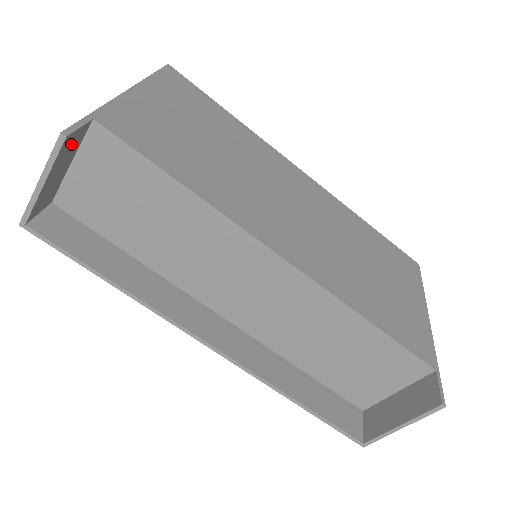
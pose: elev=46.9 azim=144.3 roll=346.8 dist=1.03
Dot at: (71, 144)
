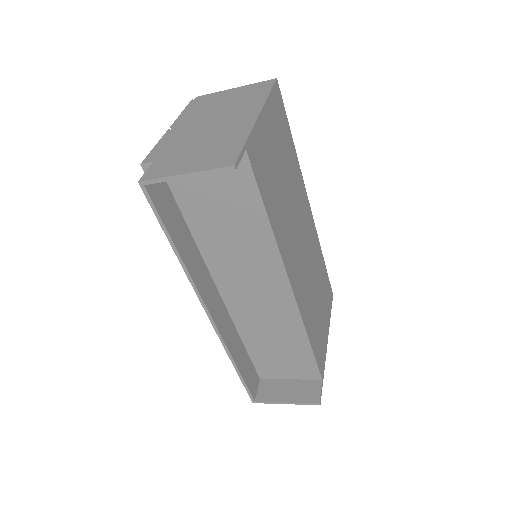
Dot at: occluded
